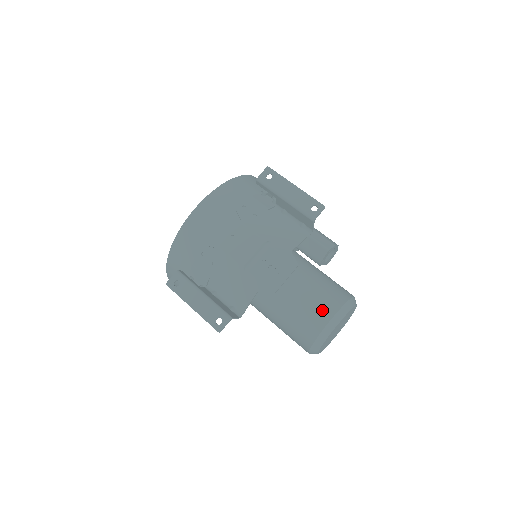
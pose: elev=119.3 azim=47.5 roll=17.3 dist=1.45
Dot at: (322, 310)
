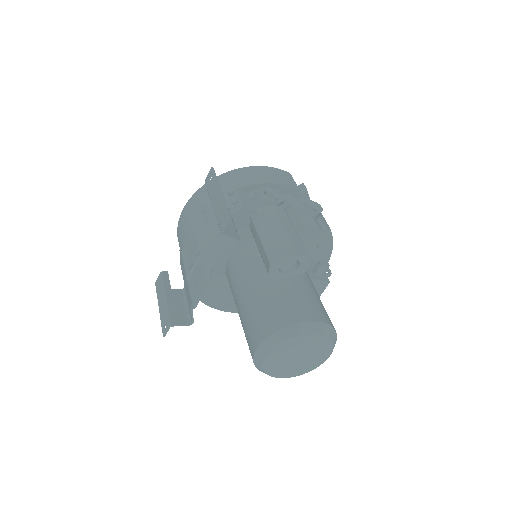
Dot at: (256, 333)
